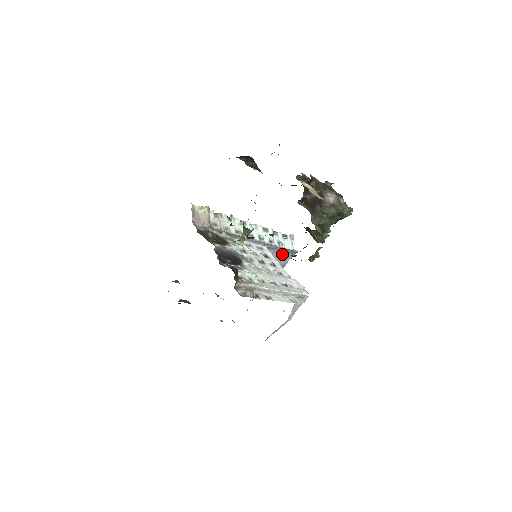
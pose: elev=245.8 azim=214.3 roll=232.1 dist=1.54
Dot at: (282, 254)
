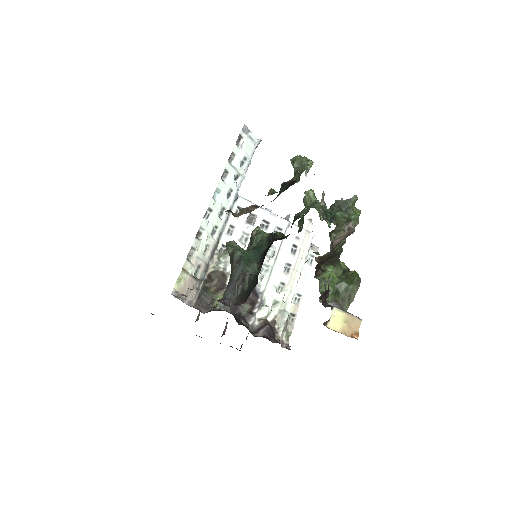
Dot at: occluded
